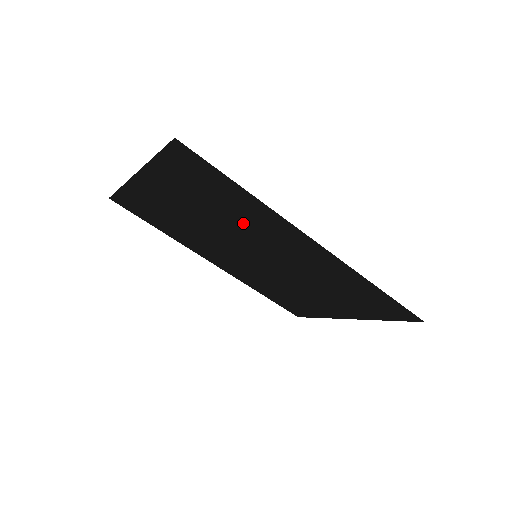
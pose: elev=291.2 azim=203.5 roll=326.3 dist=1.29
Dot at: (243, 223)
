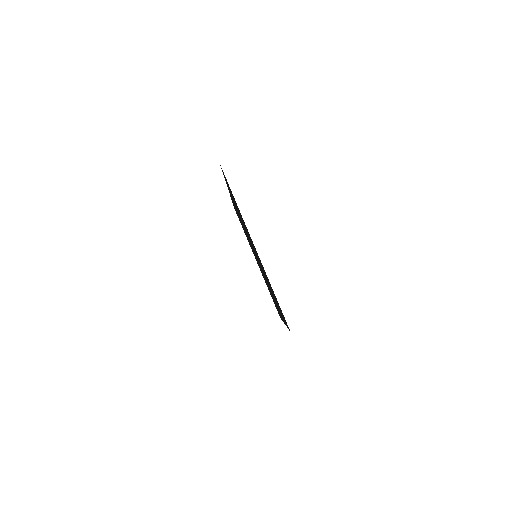
Dot at: occluded
